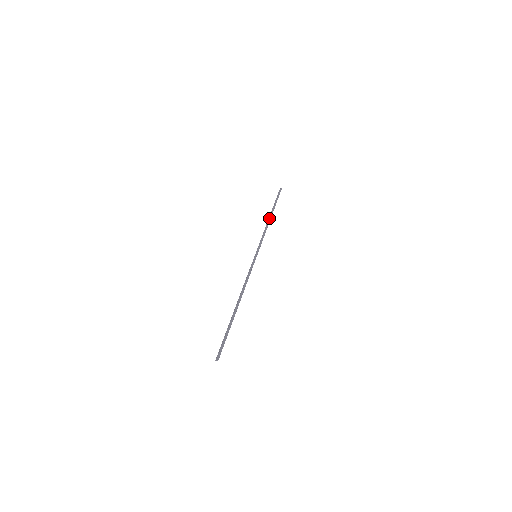
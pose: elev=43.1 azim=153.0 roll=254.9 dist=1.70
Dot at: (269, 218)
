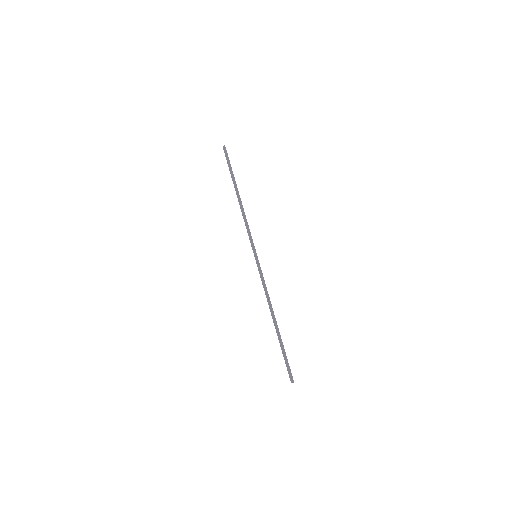
Dot at: (239, 199)
